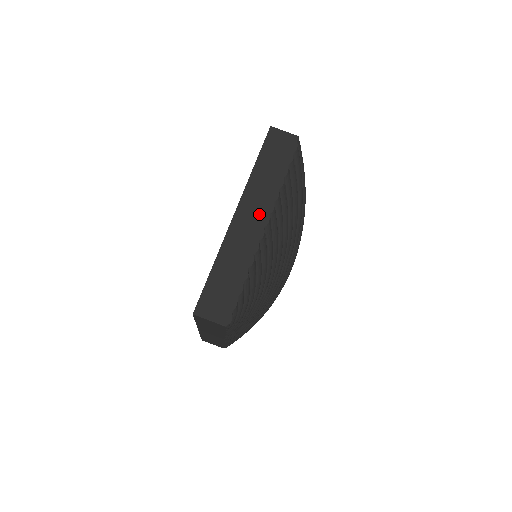
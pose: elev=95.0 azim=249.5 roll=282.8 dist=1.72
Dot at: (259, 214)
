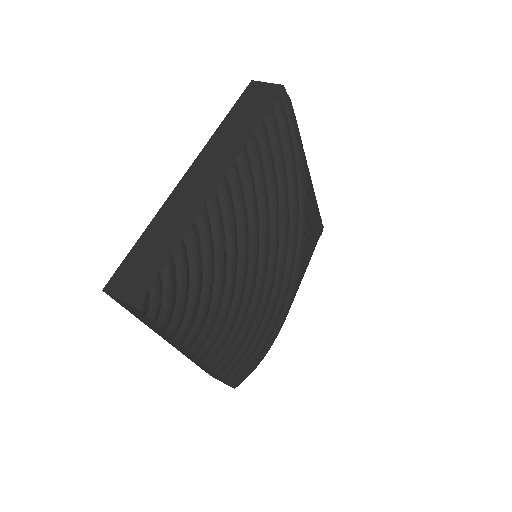
Dot at: (213, 173)
